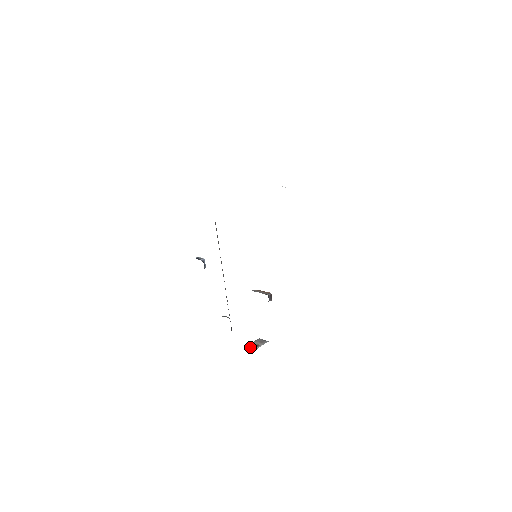
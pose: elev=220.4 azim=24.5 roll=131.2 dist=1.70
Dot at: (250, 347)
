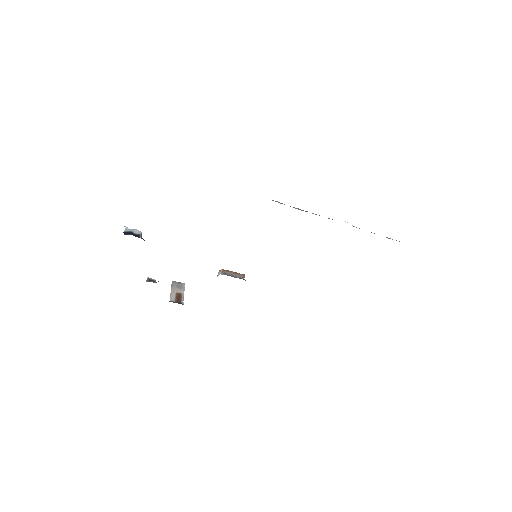
Dot at: (175, 300)
